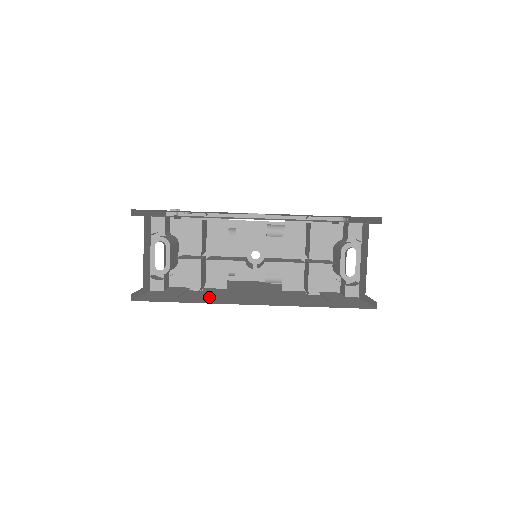
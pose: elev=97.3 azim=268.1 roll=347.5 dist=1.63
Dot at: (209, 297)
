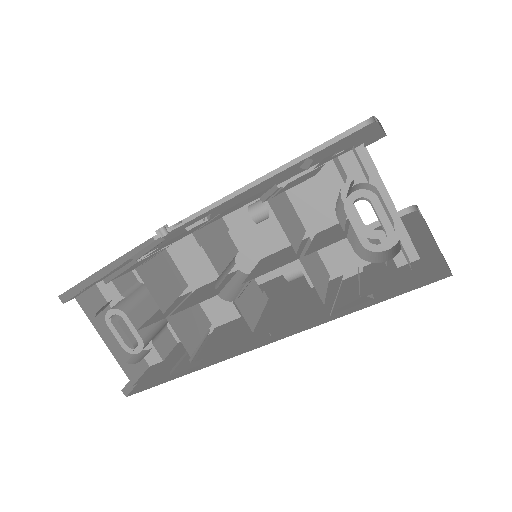
Dot at: occluded
